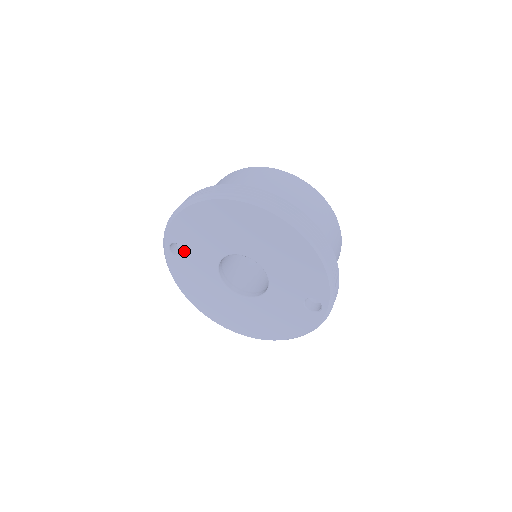
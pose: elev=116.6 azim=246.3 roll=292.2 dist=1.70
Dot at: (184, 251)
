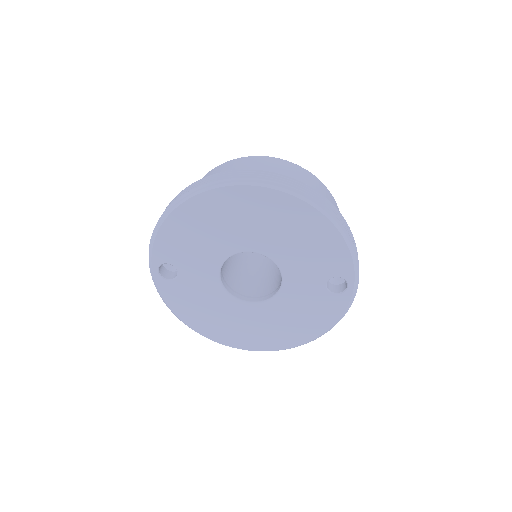
Dot at: occluded
